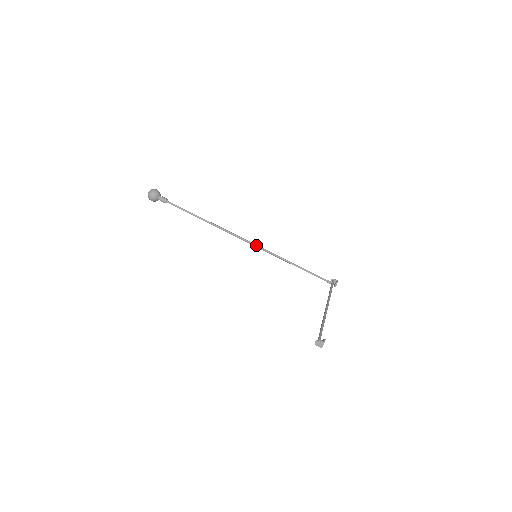
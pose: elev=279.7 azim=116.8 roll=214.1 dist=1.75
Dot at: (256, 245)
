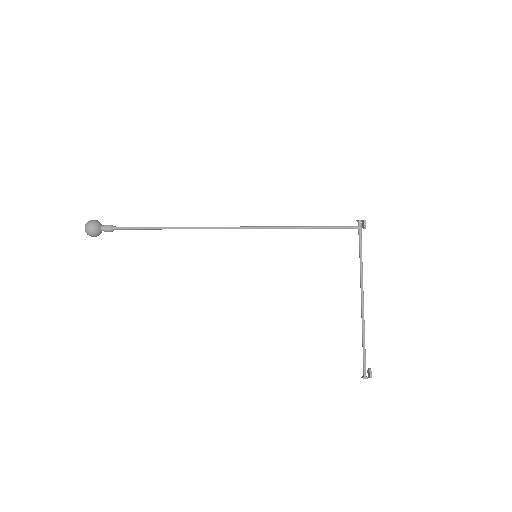
Dot at: (248, 228)
